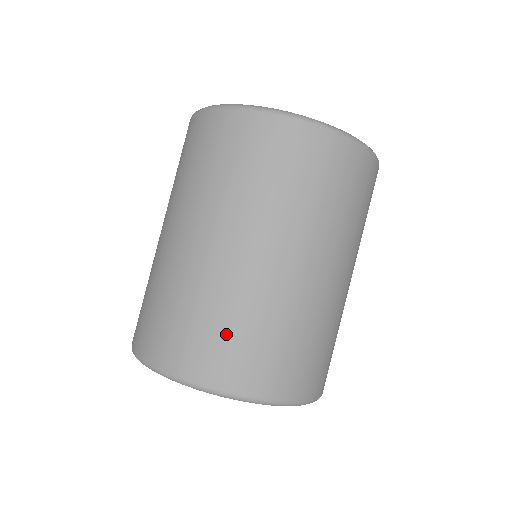
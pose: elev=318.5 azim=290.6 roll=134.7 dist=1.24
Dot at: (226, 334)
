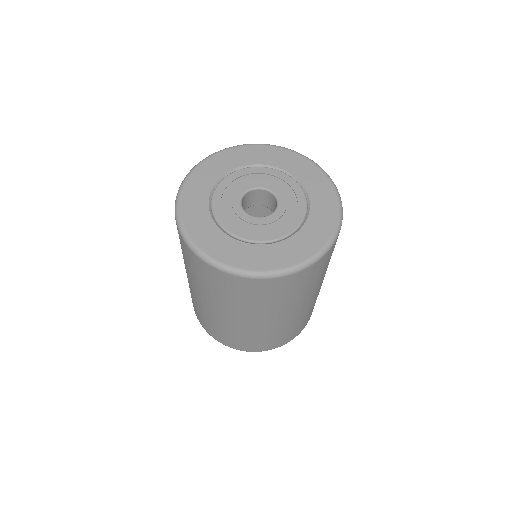
Dot at: (242, 340)
